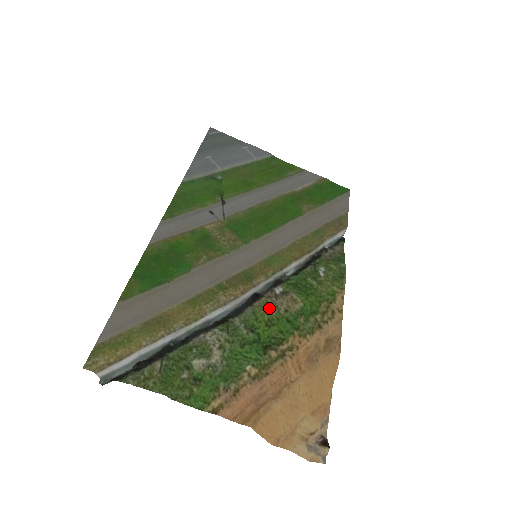
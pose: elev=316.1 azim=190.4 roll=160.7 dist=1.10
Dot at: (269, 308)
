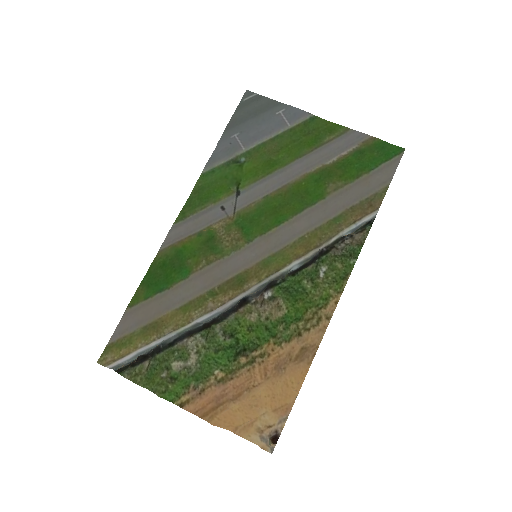
Dot at: (251, 315)
